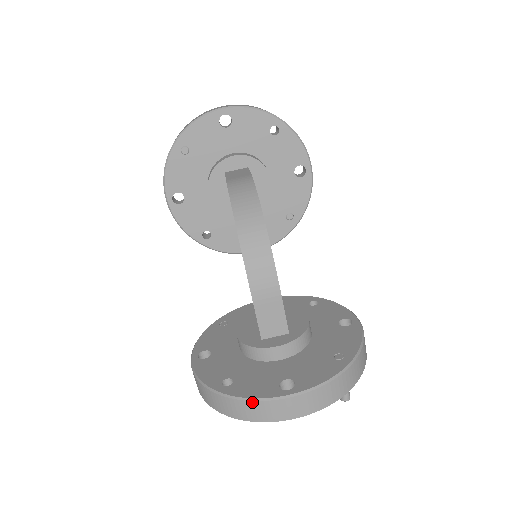
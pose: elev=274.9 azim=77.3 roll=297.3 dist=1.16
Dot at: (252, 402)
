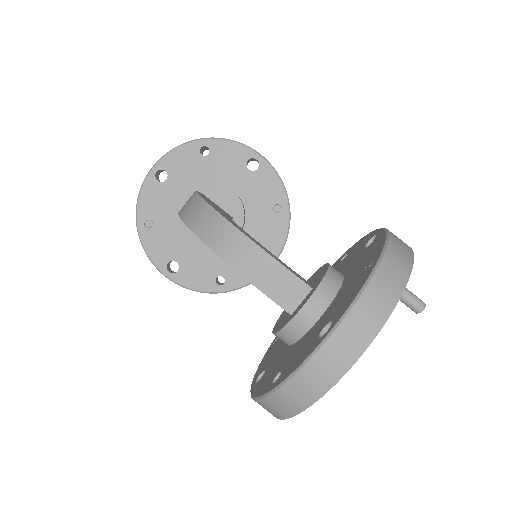
Dot at: (299, 373)
